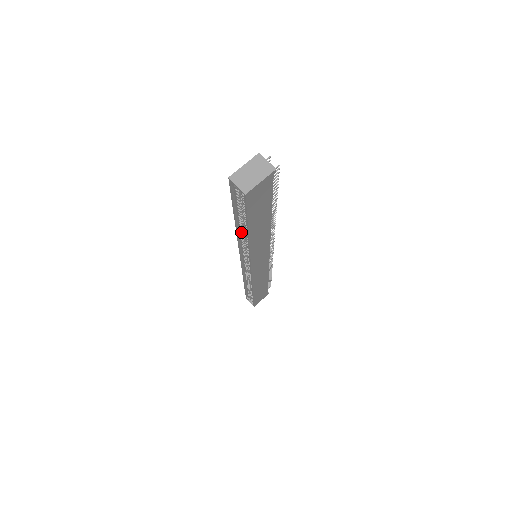
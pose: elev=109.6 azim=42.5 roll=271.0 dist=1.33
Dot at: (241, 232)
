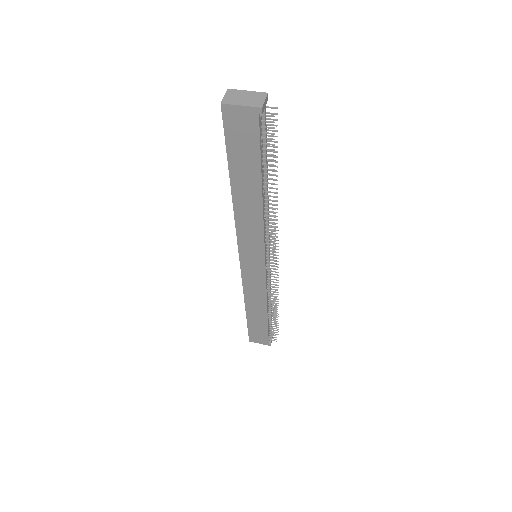
Dot at: occluded
